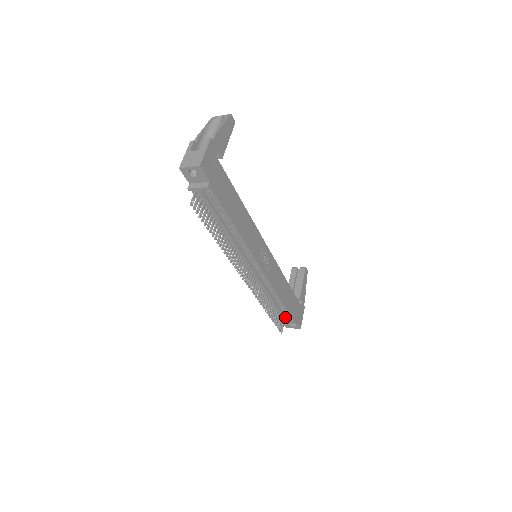
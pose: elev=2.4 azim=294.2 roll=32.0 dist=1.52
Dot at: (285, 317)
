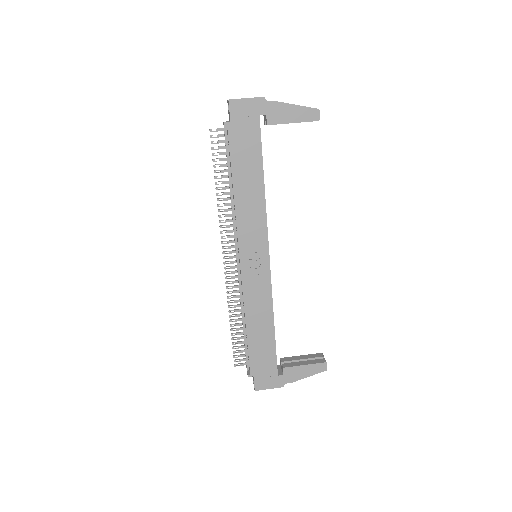
Dot at: occluded
